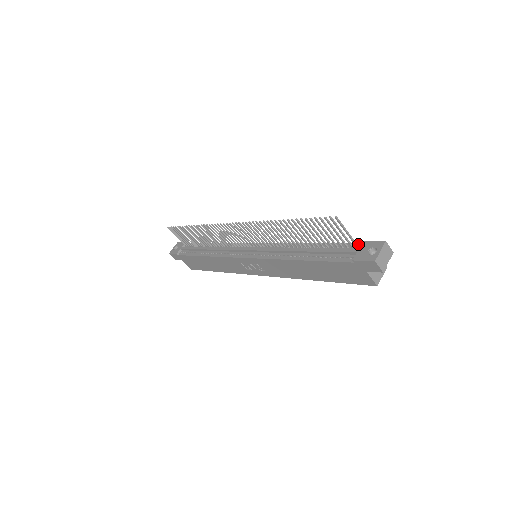
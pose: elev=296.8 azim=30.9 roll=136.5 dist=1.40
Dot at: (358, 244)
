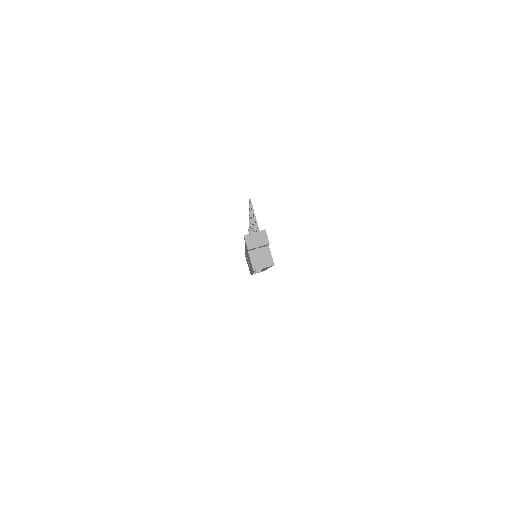
Dot at: occluded
